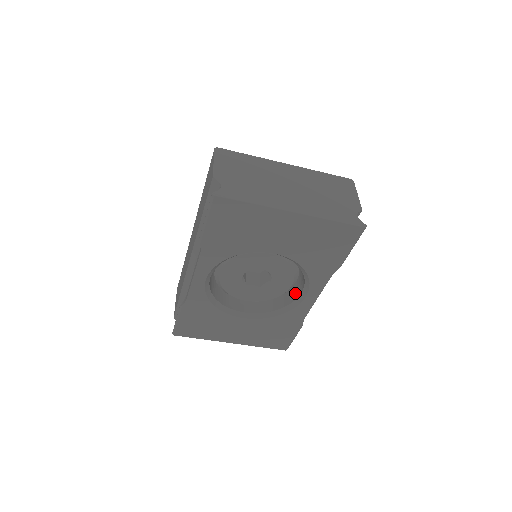
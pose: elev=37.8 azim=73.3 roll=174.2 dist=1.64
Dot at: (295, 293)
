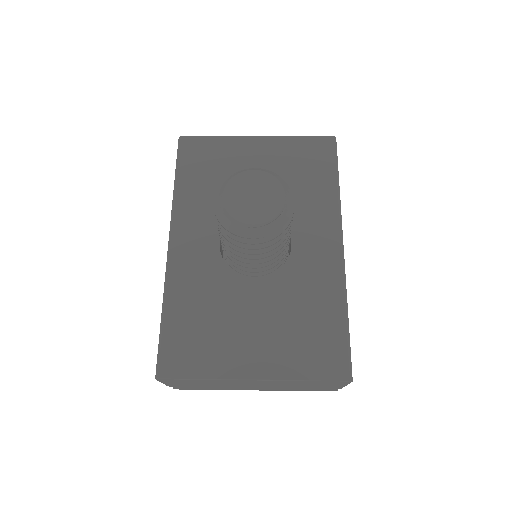
Dot at: occluded
